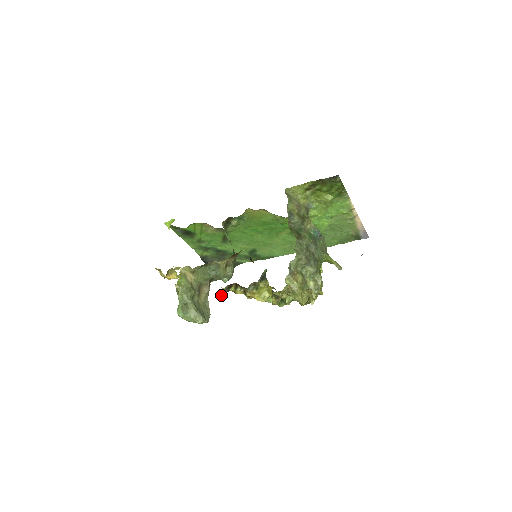
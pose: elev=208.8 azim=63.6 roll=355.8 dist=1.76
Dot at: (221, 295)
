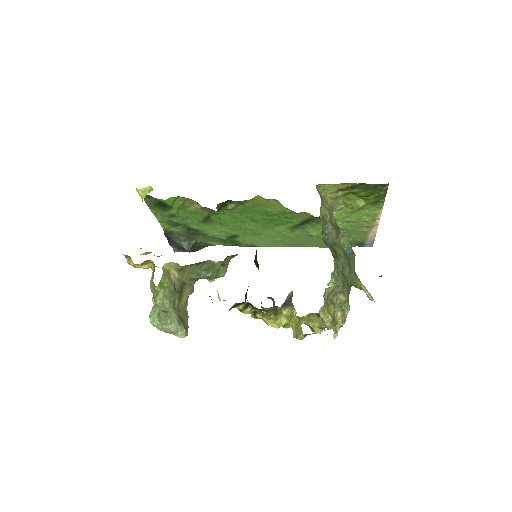
Dot at: occluded
